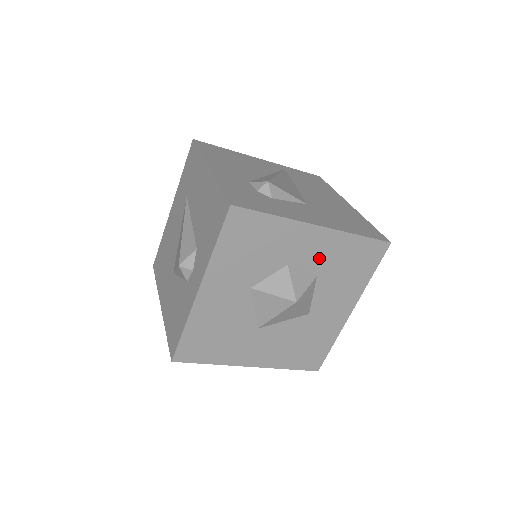
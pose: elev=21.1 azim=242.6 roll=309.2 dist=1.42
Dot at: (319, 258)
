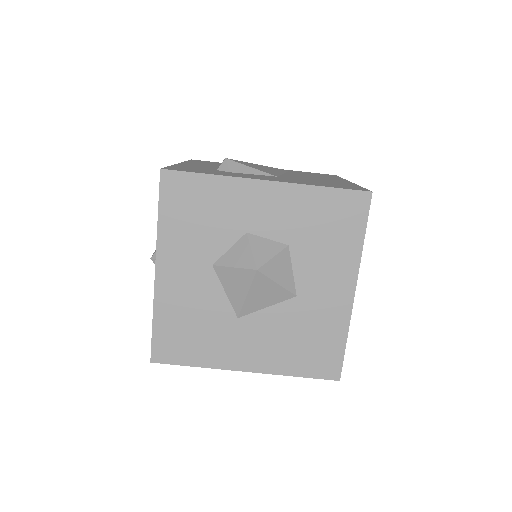
Dot at: (283, 221)
